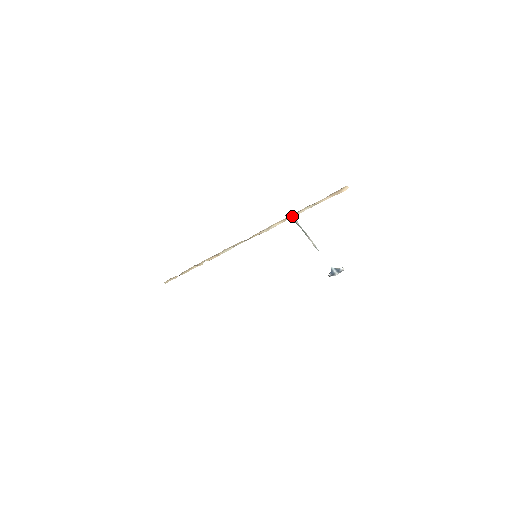
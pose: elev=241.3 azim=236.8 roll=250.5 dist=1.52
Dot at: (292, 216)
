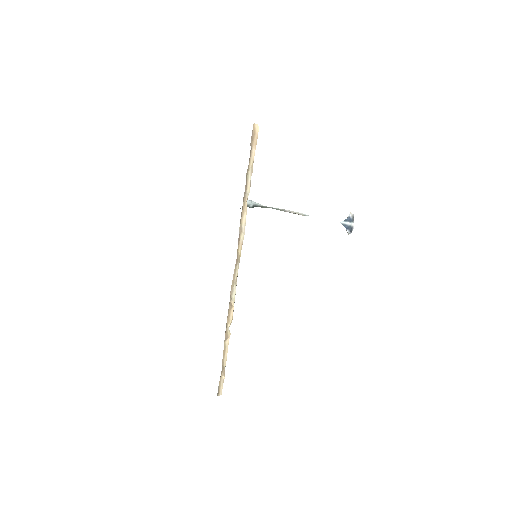
Dot at: (247, 198)
